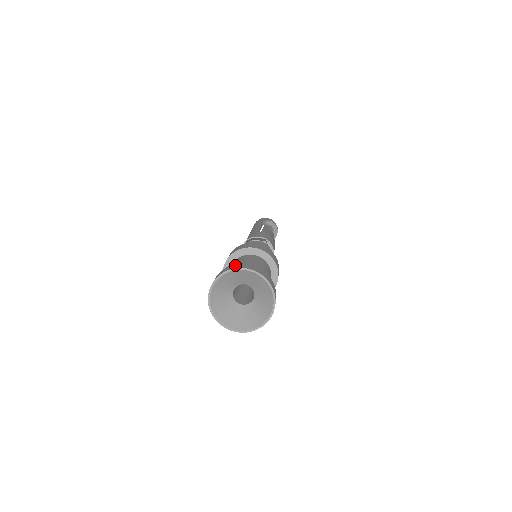
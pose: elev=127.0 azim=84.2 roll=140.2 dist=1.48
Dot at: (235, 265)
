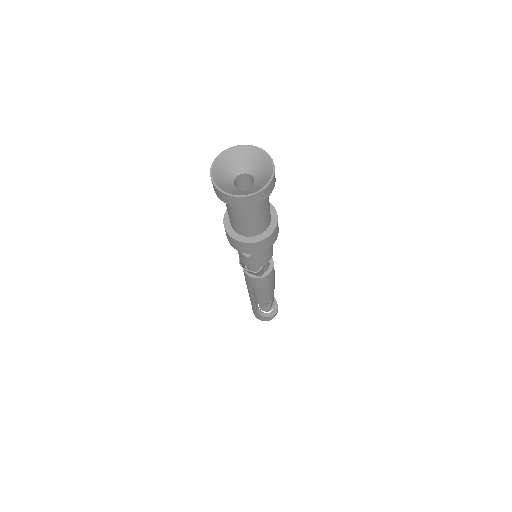
Dot at: occluded
